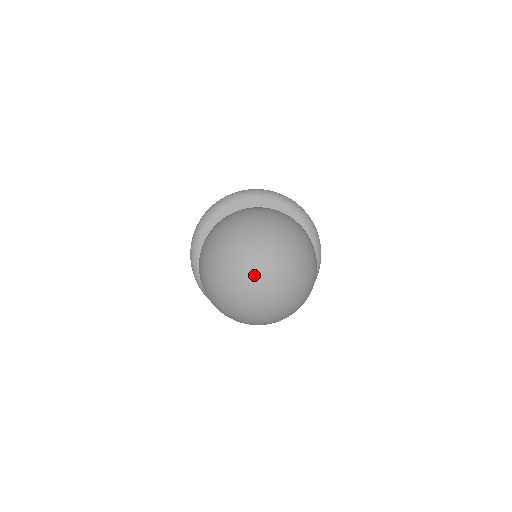
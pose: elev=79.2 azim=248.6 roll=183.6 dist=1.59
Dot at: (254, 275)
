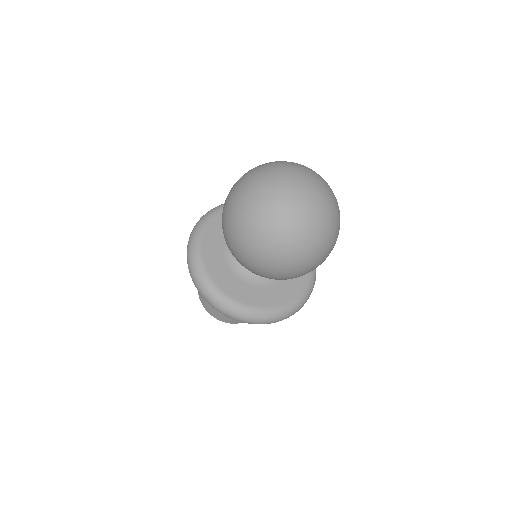
Dot at: (300, 183)
